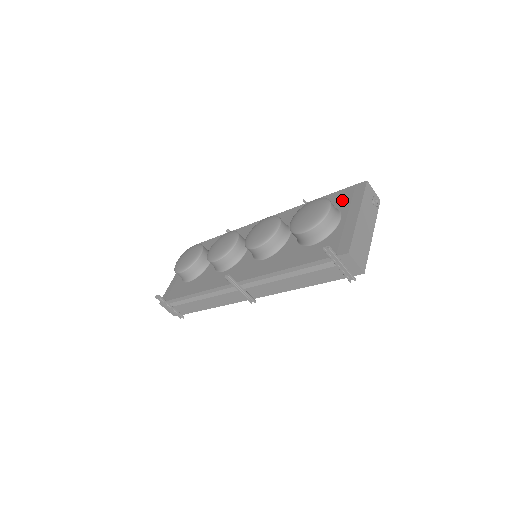
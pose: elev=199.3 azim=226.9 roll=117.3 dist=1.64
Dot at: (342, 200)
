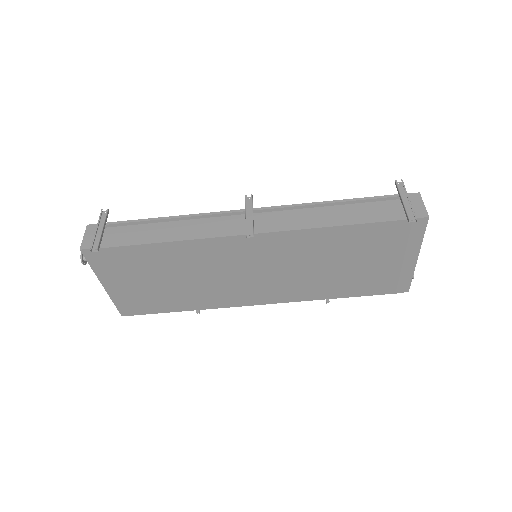
Dot at: occluded
